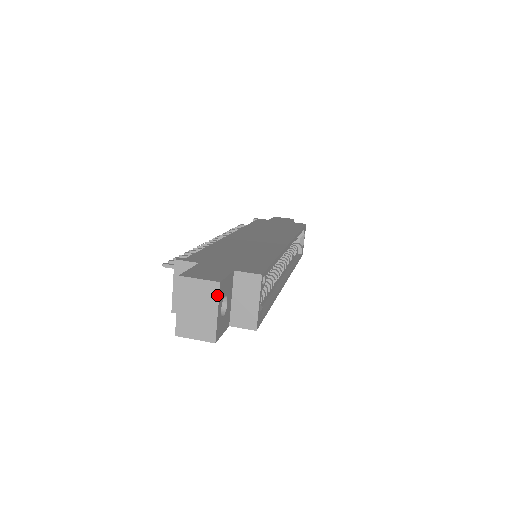
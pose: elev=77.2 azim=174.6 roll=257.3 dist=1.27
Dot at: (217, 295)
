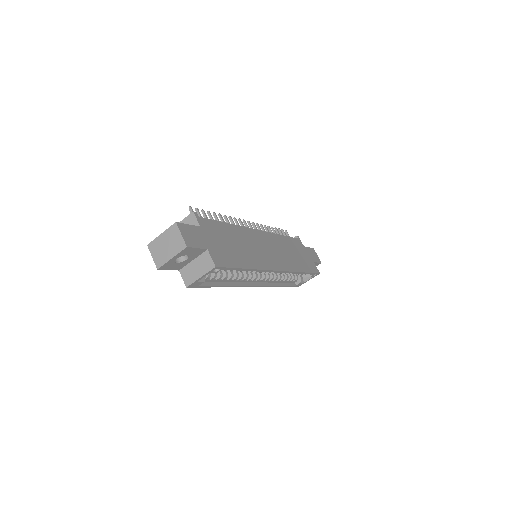
Dot at: (180, 250)
